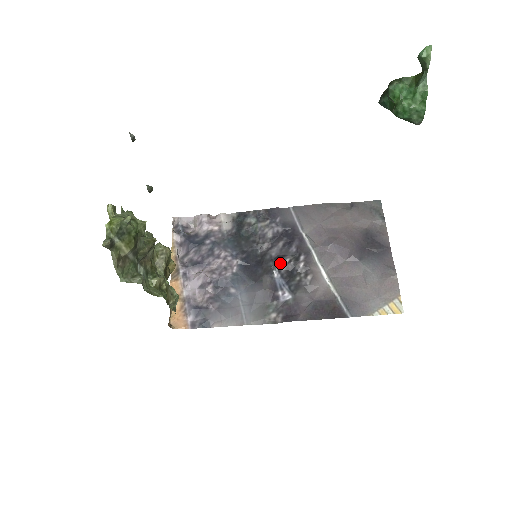
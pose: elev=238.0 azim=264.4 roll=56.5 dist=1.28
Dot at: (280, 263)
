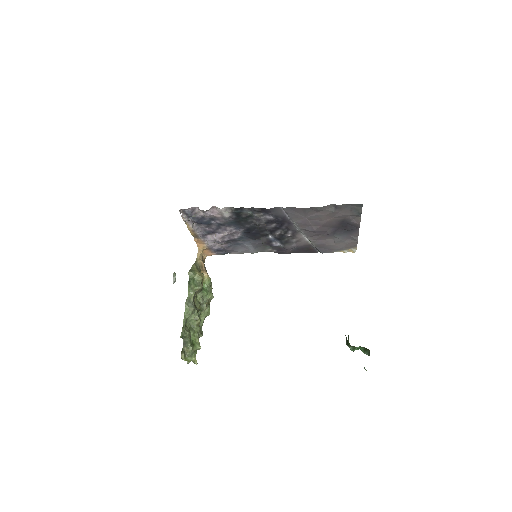
Dot at: (273, 234)
